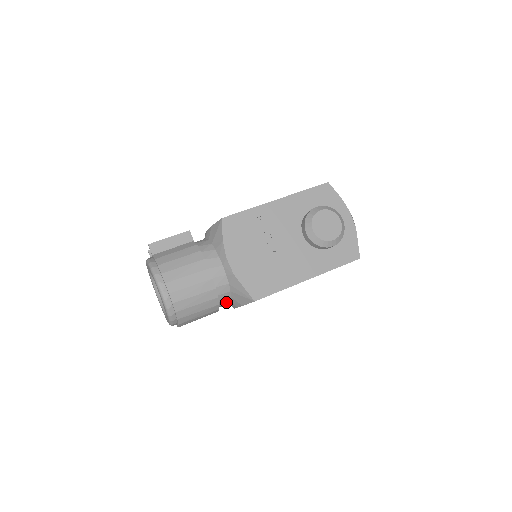
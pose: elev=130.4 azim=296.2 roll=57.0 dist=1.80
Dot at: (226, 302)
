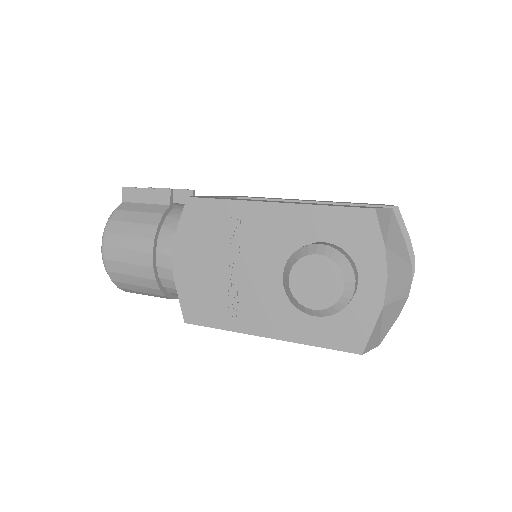
Dot at: occluded
